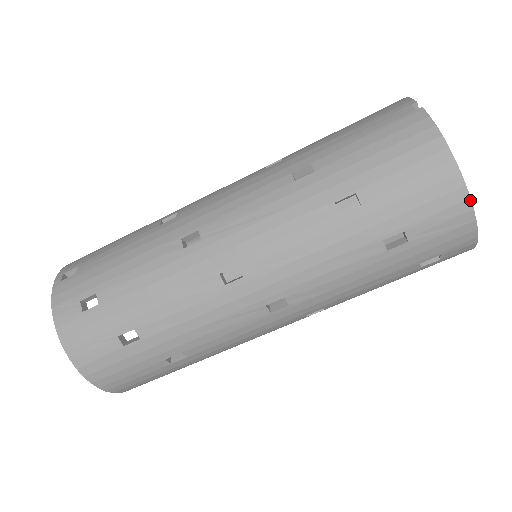
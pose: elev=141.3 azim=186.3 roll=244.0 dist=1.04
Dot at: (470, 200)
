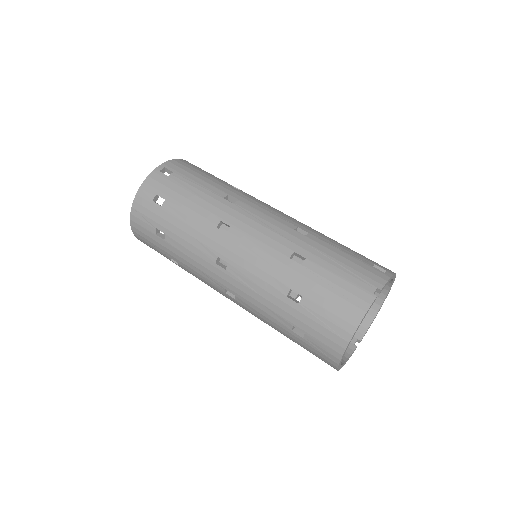
Dot at: (342, 356)
